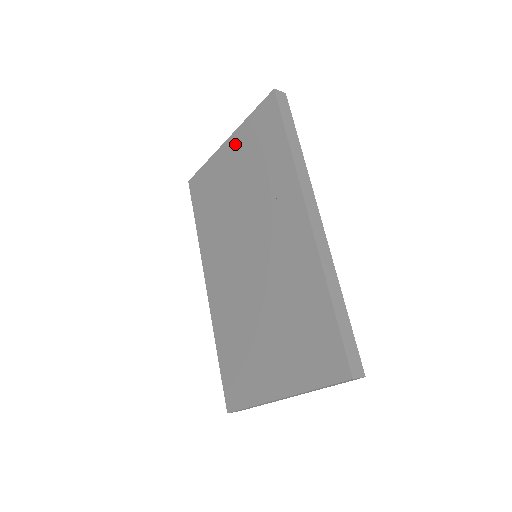
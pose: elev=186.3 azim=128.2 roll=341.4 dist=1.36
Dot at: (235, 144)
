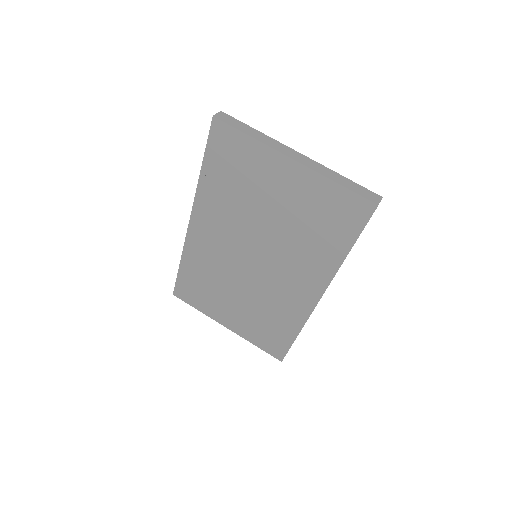
Dot at: (301, 179)
